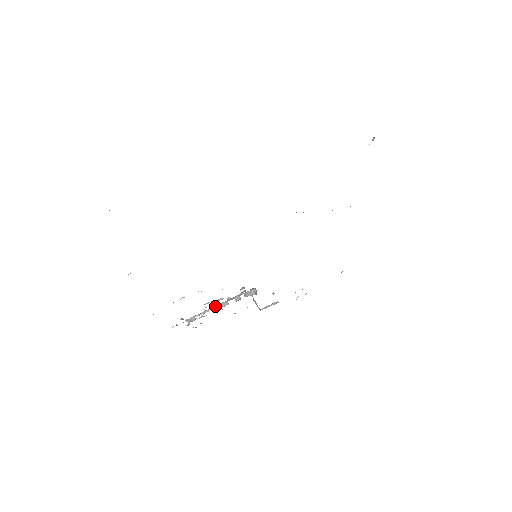
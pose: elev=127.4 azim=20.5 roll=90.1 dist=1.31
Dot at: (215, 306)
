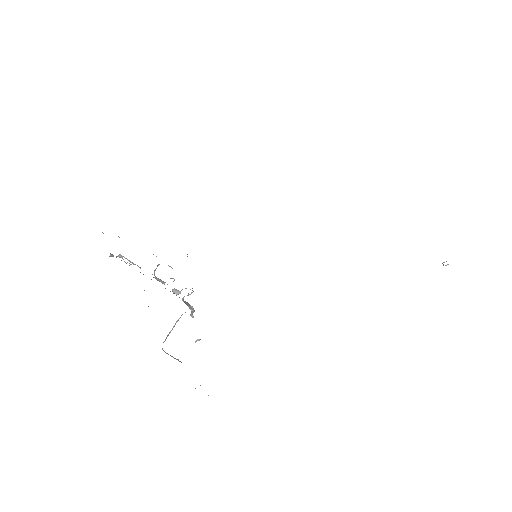
Dot at: occluded
